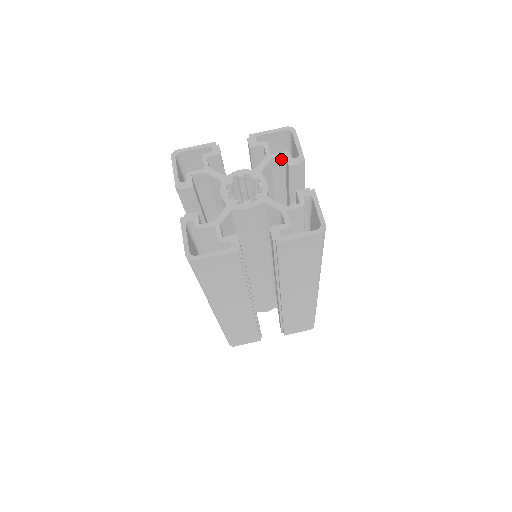
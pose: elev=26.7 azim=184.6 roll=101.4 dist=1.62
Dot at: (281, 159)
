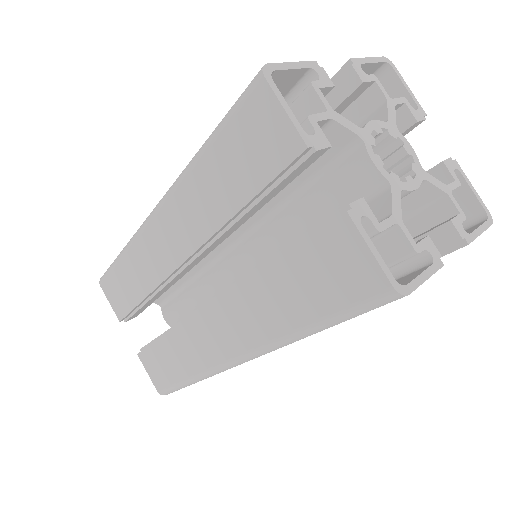
Dot at: (395, 108)
